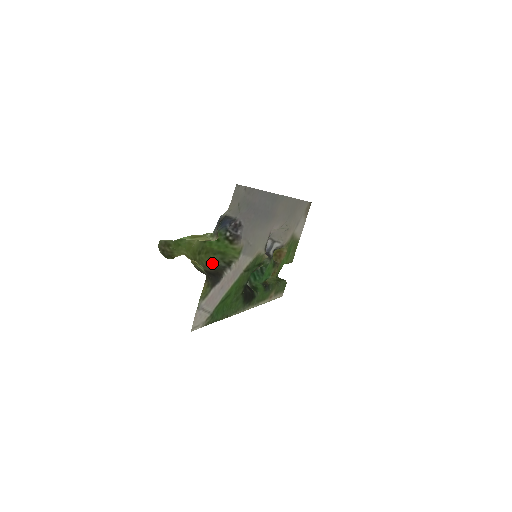
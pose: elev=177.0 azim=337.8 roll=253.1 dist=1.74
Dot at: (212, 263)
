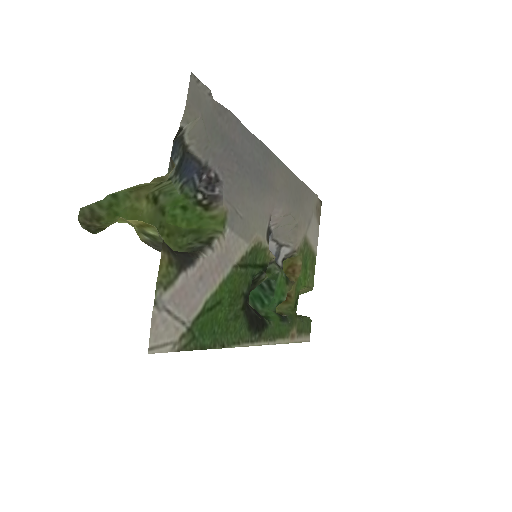
Dot at: (181, 250)
